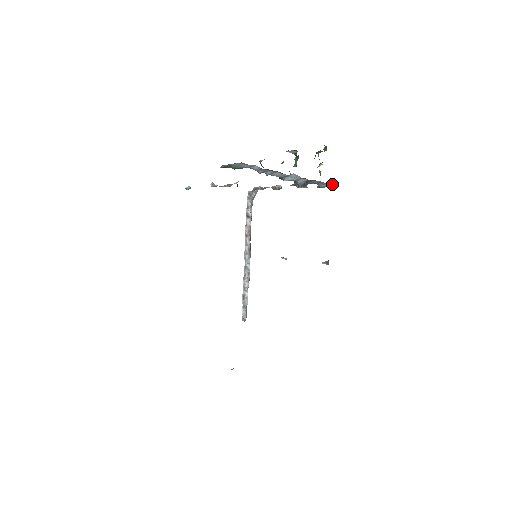
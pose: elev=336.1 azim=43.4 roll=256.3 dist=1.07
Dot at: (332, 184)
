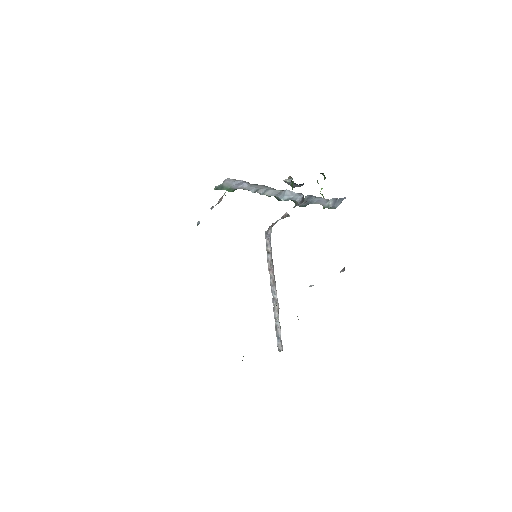
Dot at: (337, 204)
